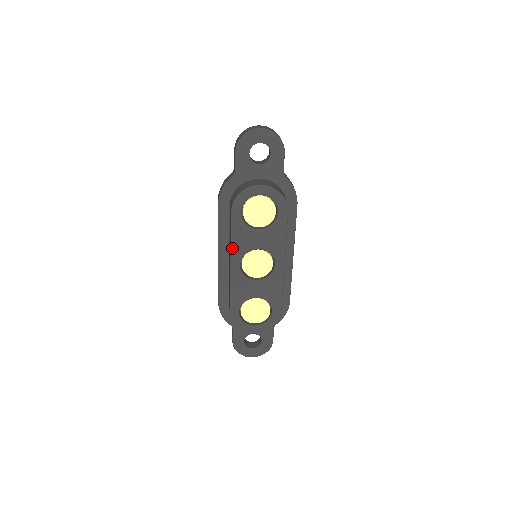
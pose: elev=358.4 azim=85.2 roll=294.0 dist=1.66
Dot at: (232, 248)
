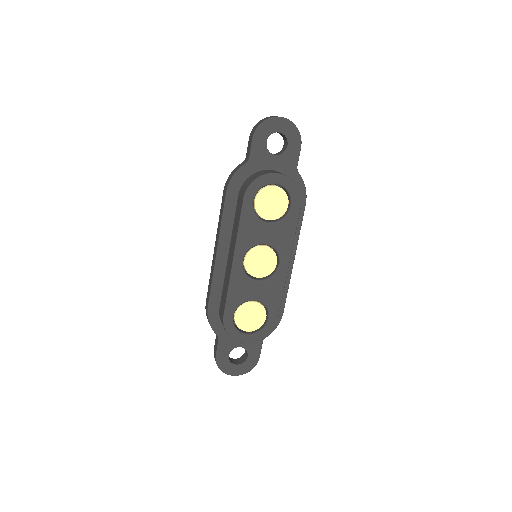
Dot at: (238, 240)
